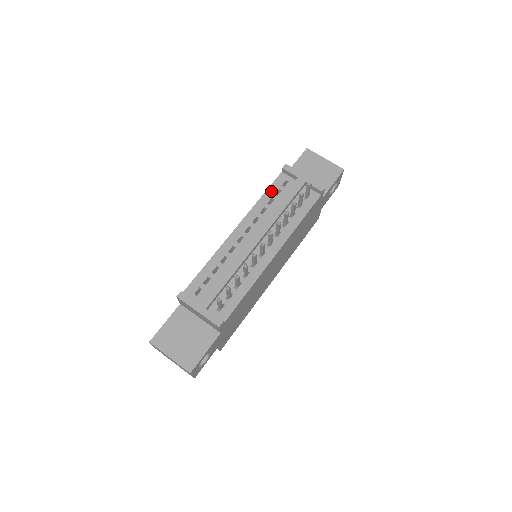
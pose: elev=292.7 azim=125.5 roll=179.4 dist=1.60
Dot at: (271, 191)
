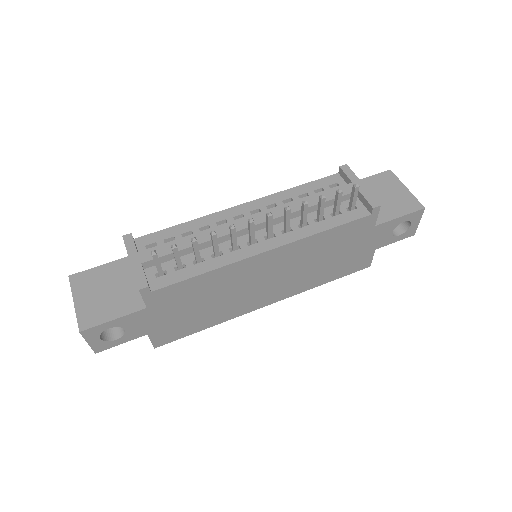
Dot at: (311, 186)
